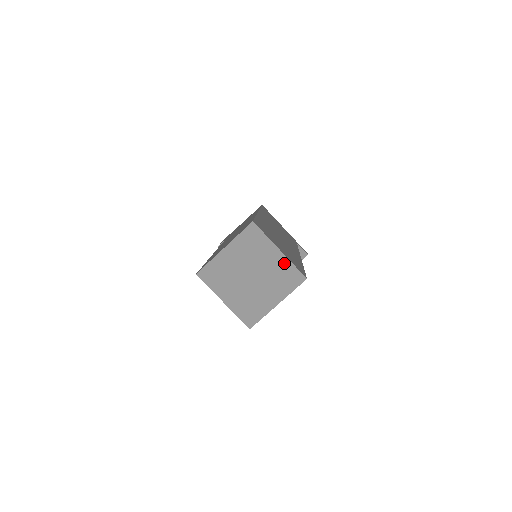
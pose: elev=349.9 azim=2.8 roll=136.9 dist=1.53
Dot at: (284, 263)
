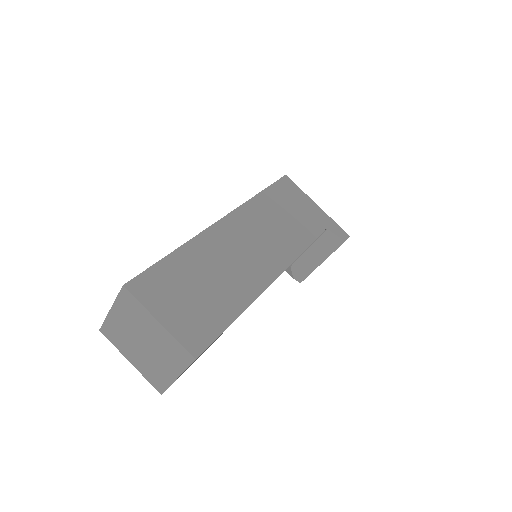
Dot at: (167, 337)
